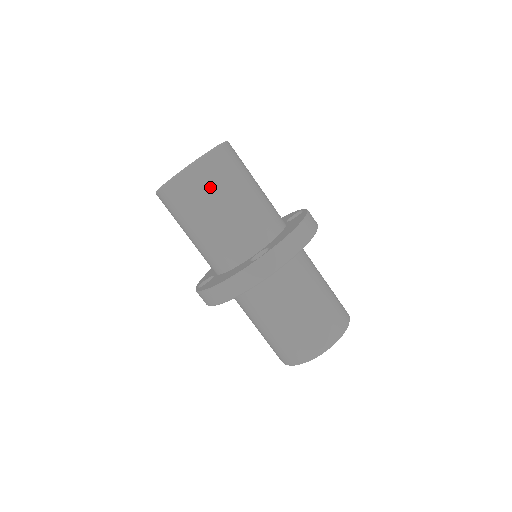
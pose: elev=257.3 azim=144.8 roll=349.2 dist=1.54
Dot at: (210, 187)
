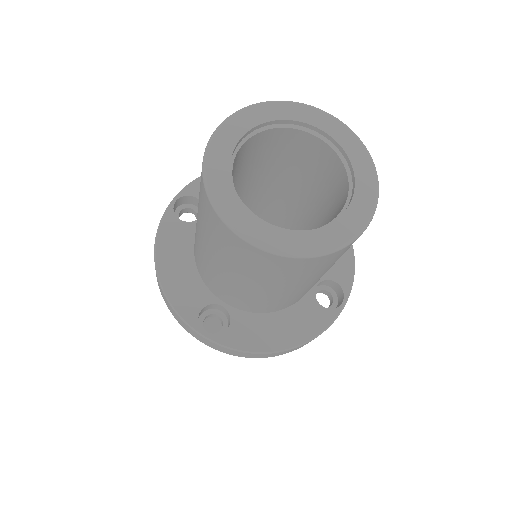
Dot at: (241, 263)
